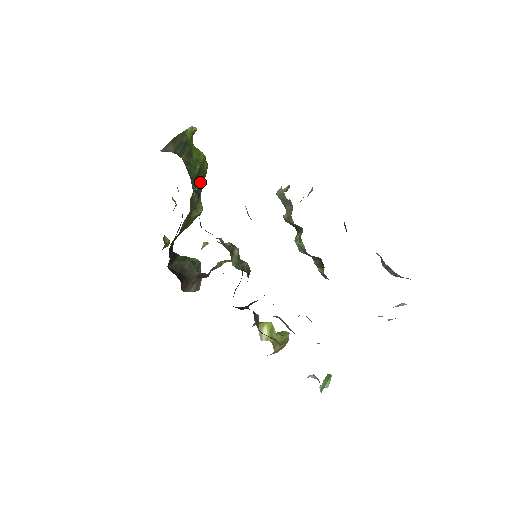
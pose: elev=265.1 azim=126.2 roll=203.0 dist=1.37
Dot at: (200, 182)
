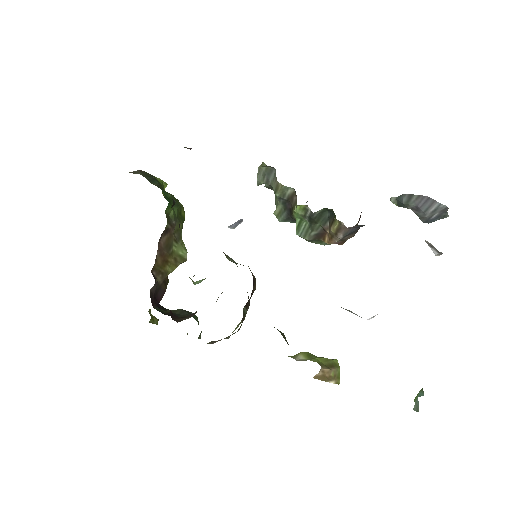
Dot at: (176, 212)
